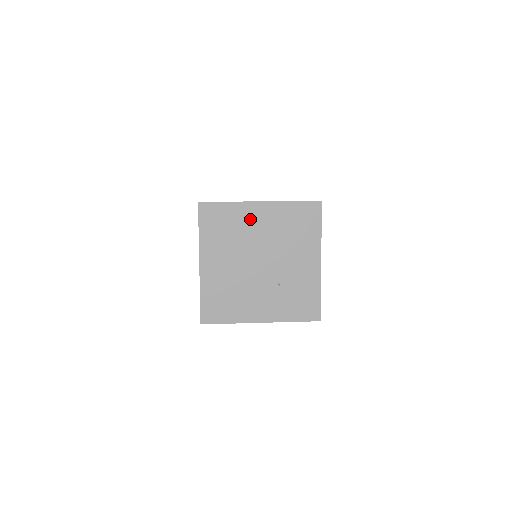
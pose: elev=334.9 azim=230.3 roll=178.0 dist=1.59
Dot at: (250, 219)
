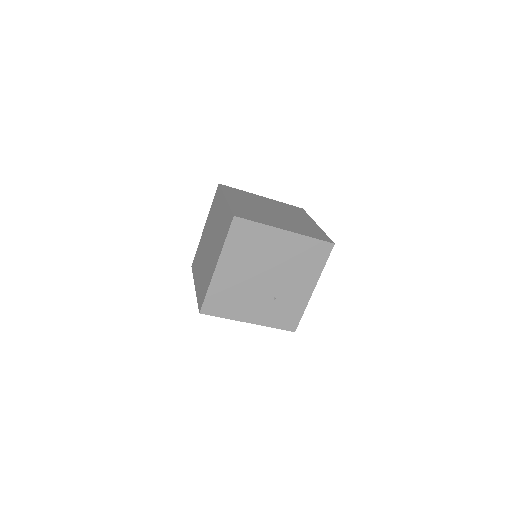
Dot at: (272, 242)
